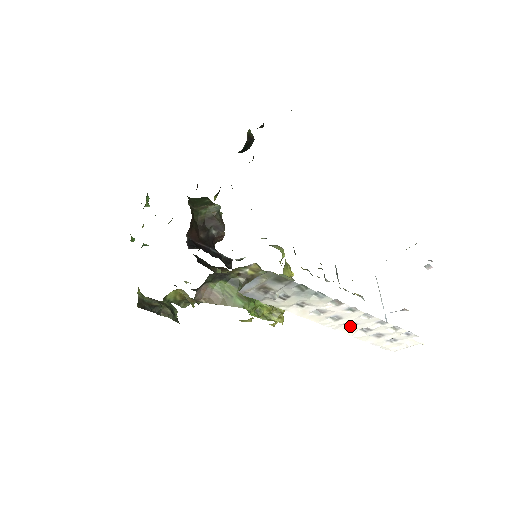
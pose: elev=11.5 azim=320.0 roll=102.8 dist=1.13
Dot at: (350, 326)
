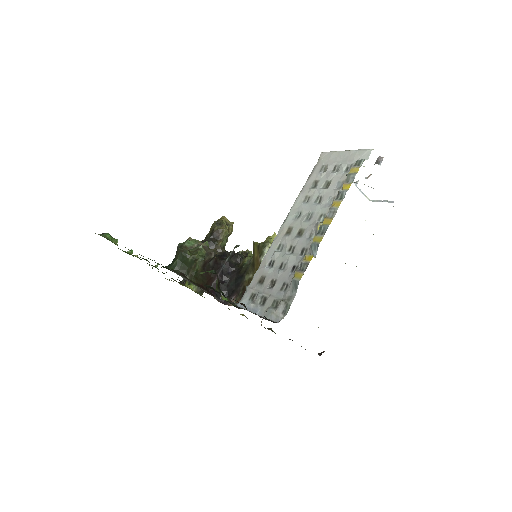
Dot at: occluded
